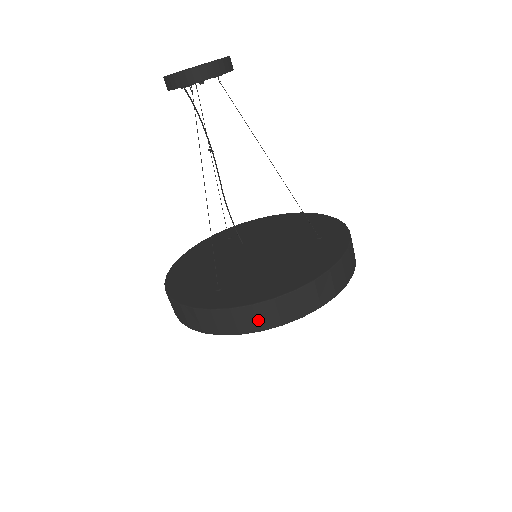
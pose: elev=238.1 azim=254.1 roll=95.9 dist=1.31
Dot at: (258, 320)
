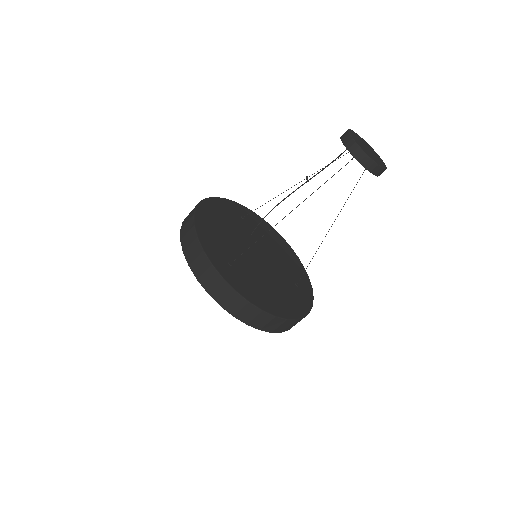
Dot at: (241, 311)
